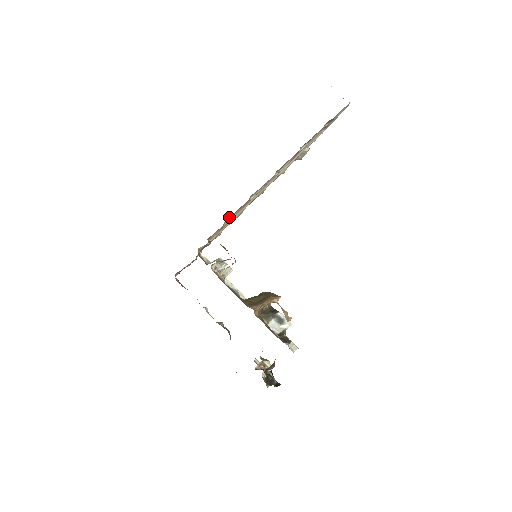
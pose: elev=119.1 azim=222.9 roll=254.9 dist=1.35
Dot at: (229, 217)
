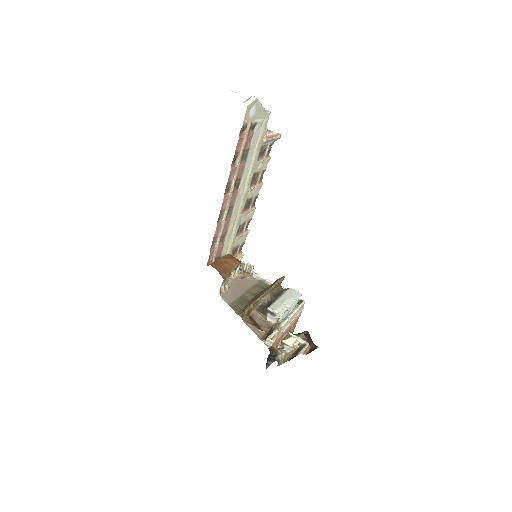
Dot at: (213, 243)
